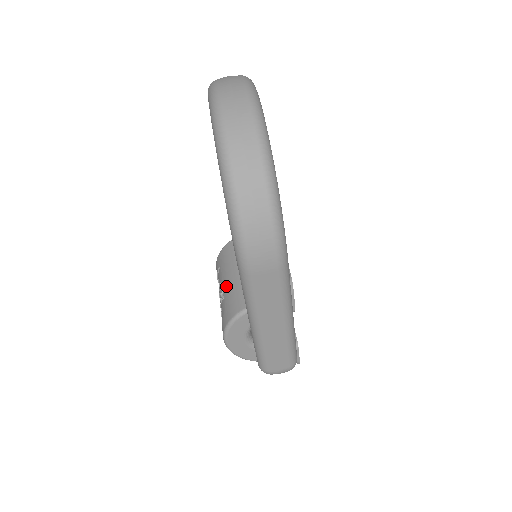
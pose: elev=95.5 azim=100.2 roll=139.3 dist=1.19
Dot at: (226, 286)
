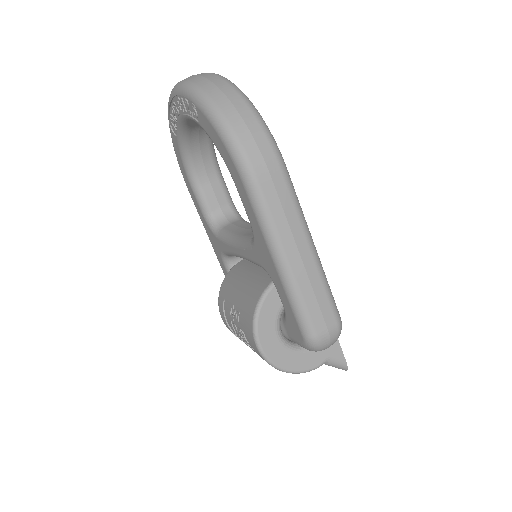
Dot at: (237, 299)
